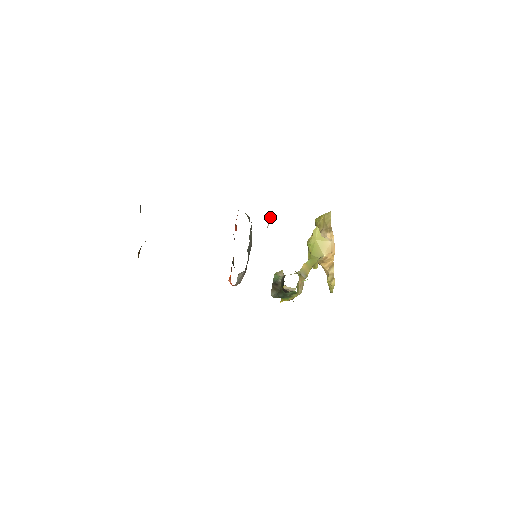
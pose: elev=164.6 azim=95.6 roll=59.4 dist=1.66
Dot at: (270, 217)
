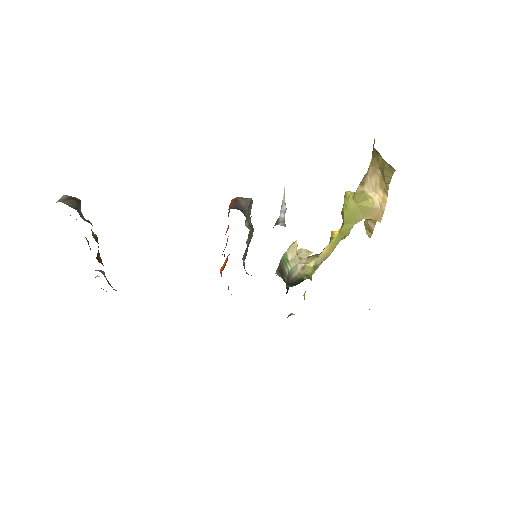
Dot at: occluded
